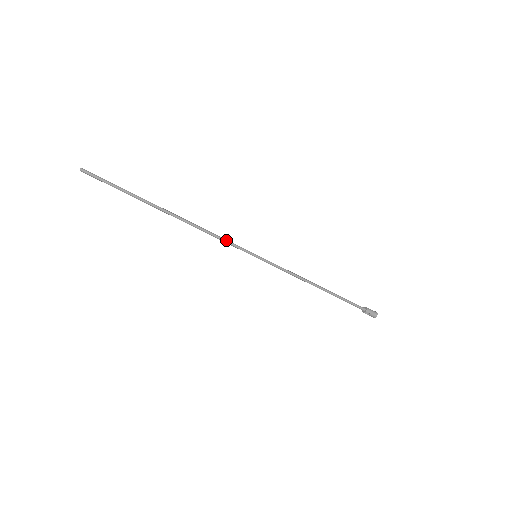
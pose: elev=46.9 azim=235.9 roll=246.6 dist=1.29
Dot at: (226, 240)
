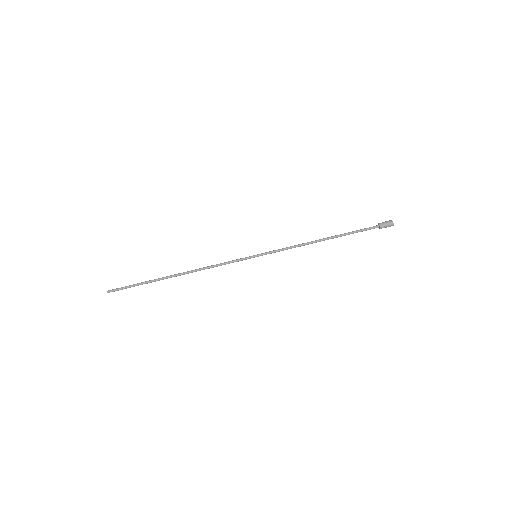
Dot at: (226, 263)
